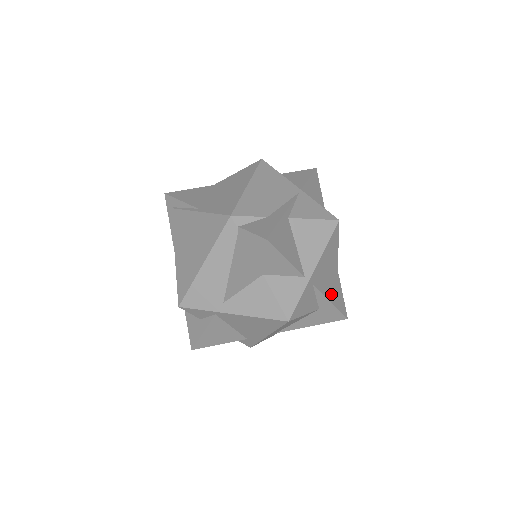
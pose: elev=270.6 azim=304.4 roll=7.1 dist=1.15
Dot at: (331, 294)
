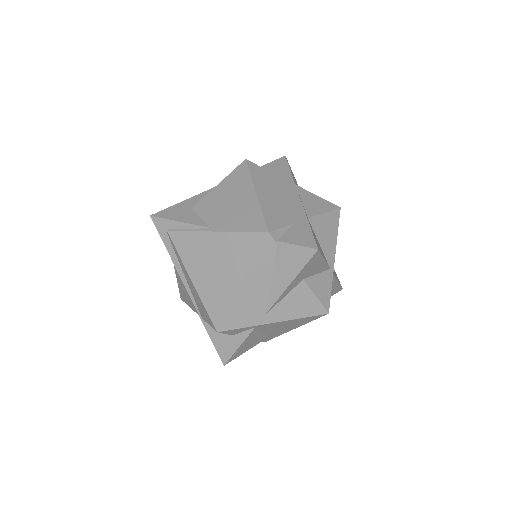
Dot at: occluded
